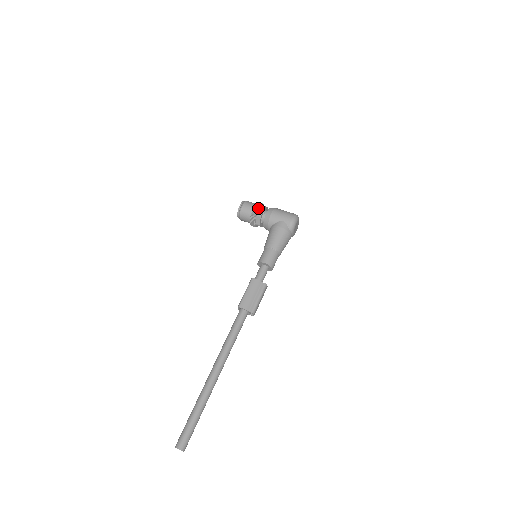
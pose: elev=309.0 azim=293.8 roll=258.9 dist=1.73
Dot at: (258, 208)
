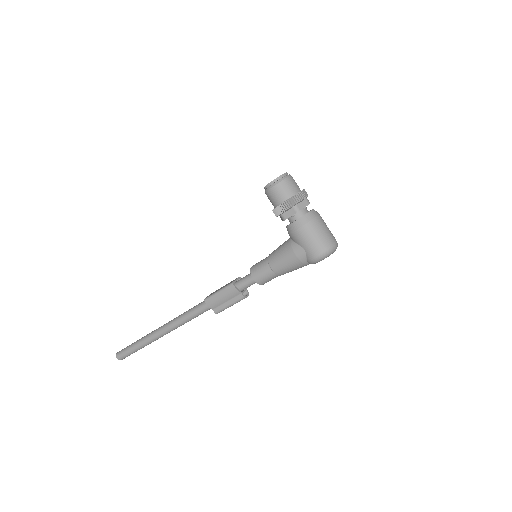
Dot at: (285, 210)
